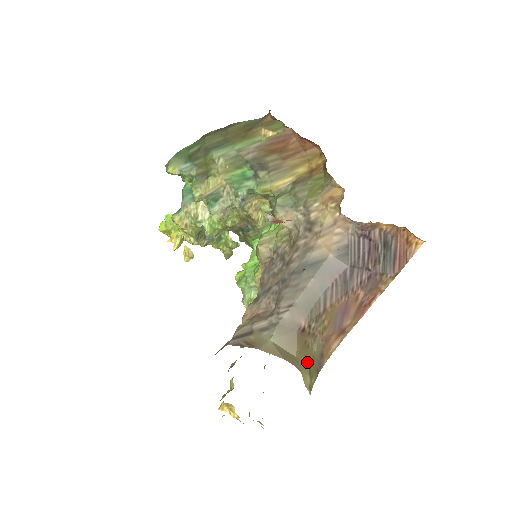
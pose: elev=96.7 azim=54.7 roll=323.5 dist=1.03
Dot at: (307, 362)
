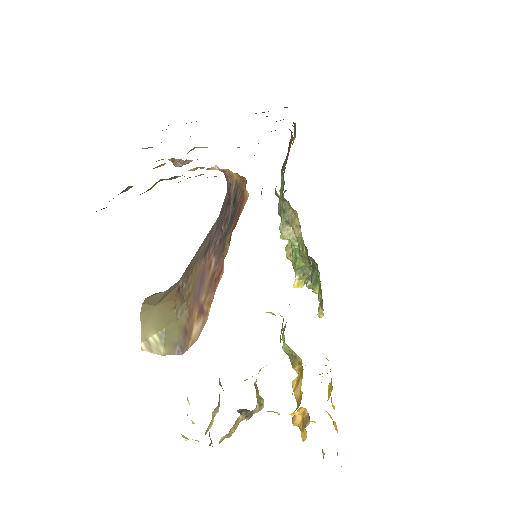
Dot at: (165, 322)
